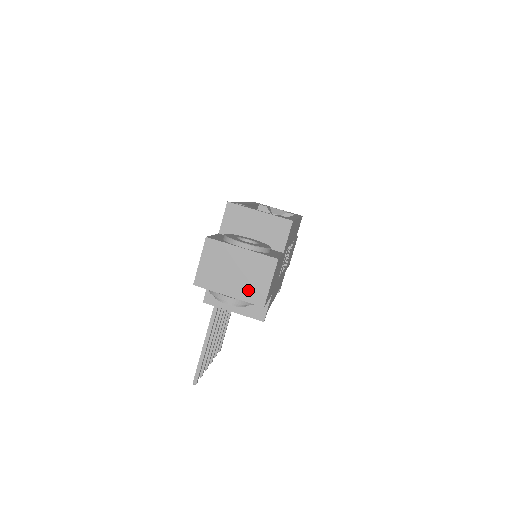
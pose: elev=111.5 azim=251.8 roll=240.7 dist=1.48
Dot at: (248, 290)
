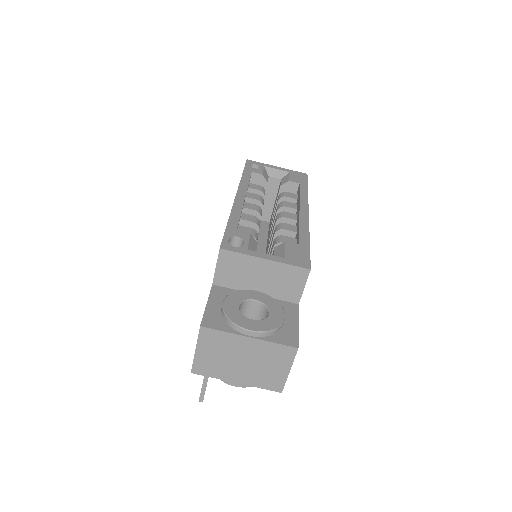
Dot at: (261, 377)
